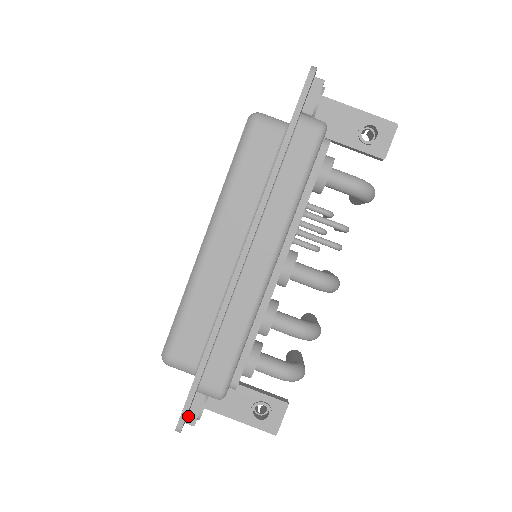
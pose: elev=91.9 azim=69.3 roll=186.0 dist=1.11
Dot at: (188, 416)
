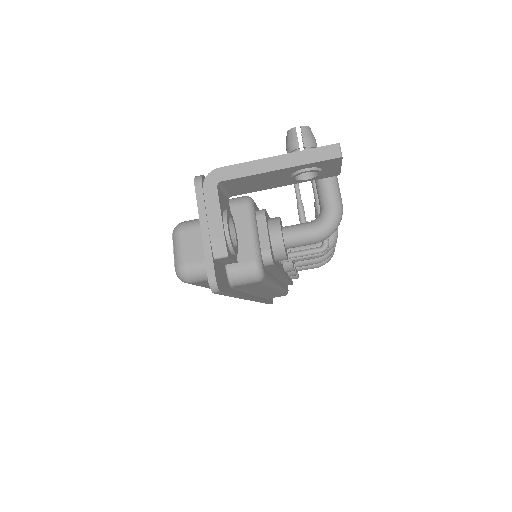
Dot at: occluded
